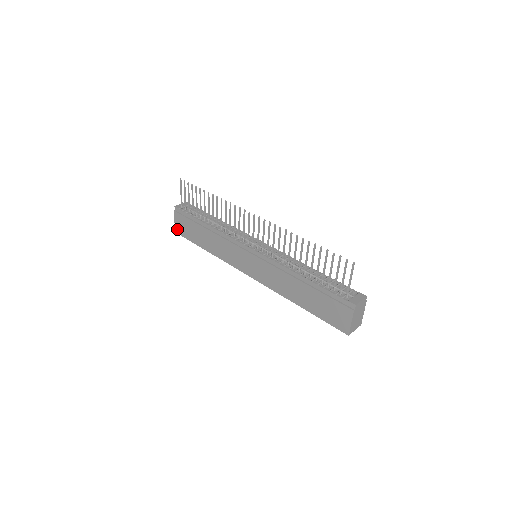
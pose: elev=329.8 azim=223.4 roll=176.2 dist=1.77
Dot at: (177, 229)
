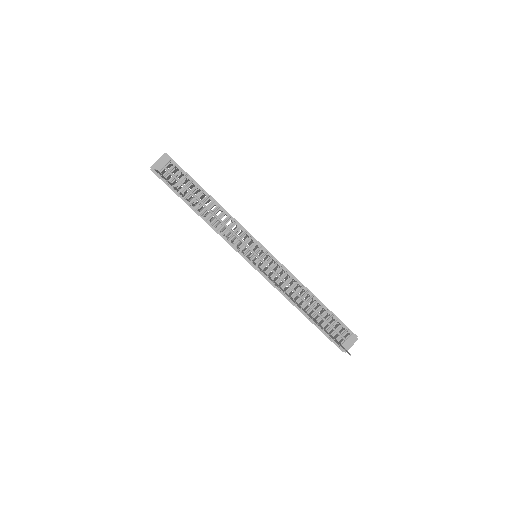
Dot at: occluded
